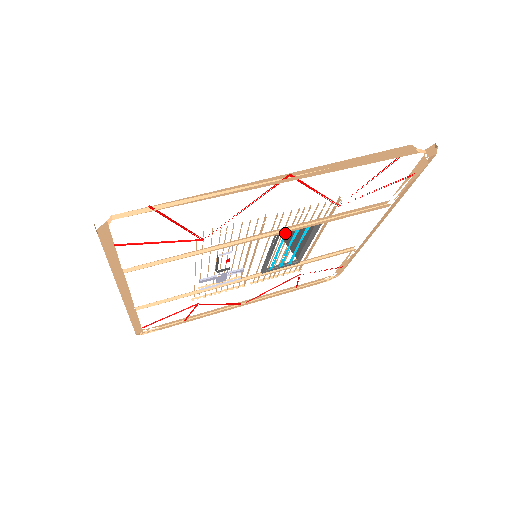
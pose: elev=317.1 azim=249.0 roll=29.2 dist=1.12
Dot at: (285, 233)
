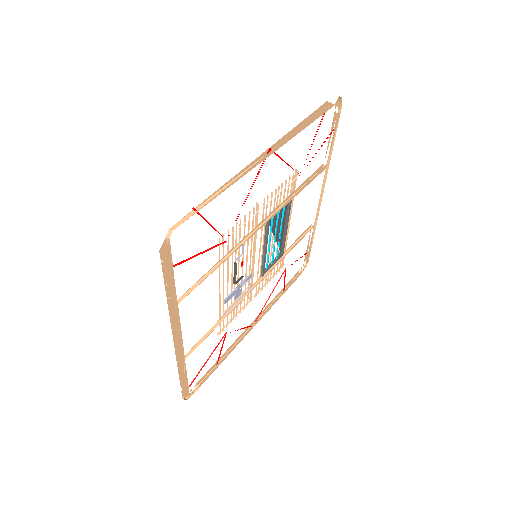
Dot at: (271, 220)
